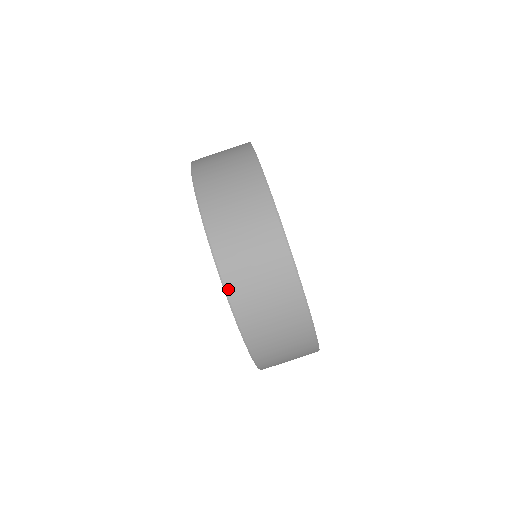
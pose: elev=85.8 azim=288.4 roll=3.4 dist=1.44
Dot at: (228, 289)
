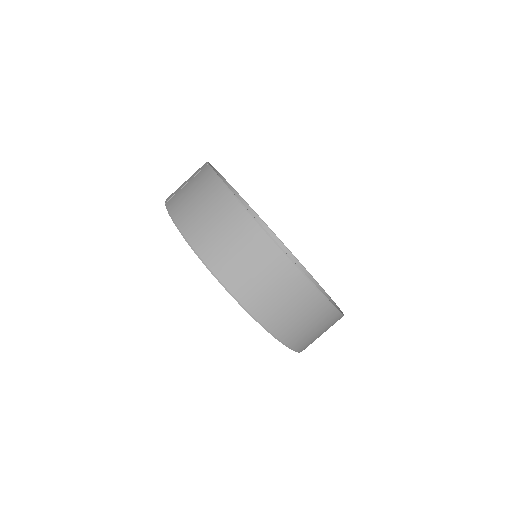
Dot at: (273, 332)
